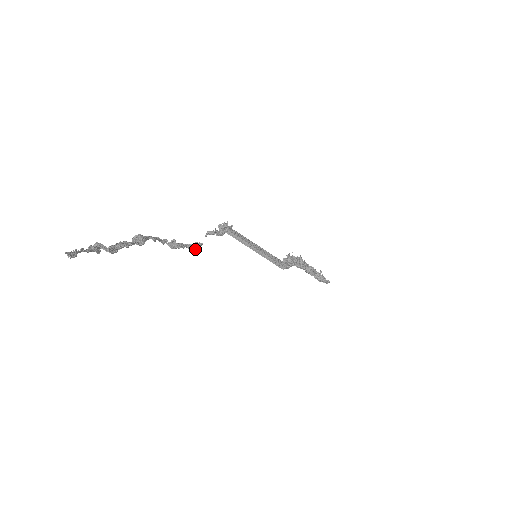
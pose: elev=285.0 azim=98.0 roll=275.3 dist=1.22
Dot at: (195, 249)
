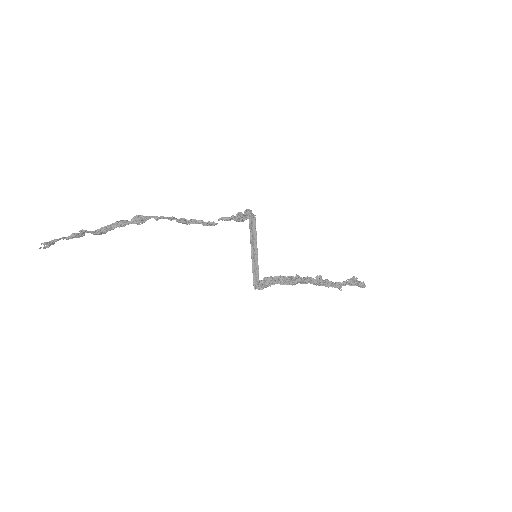
Dot at: occluded
